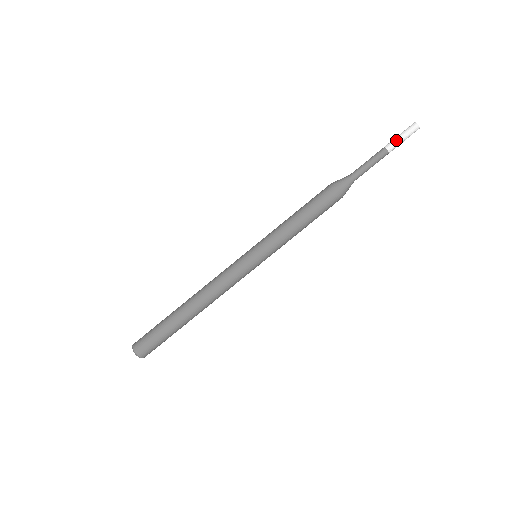
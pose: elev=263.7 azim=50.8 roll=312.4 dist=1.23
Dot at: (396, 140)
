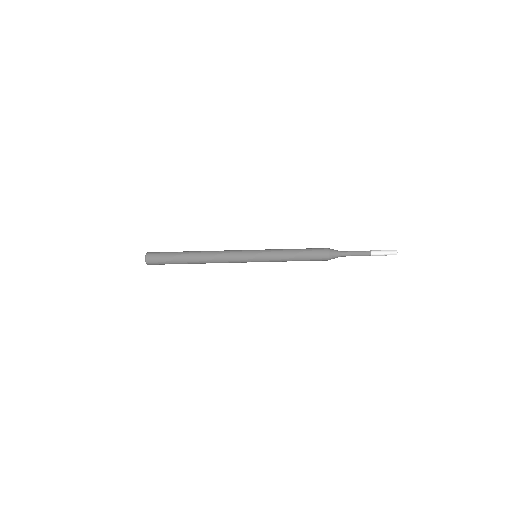
Dot at: (380, 253)
